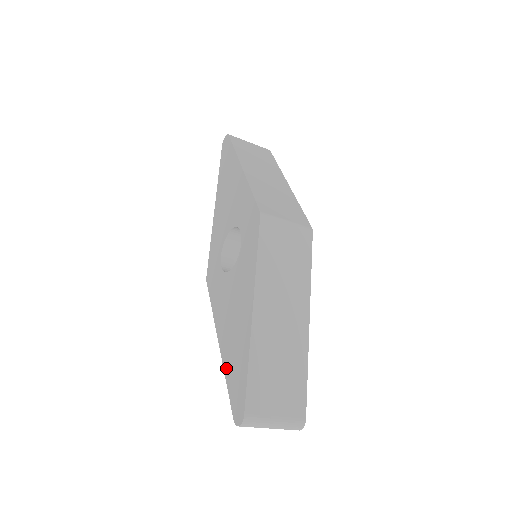
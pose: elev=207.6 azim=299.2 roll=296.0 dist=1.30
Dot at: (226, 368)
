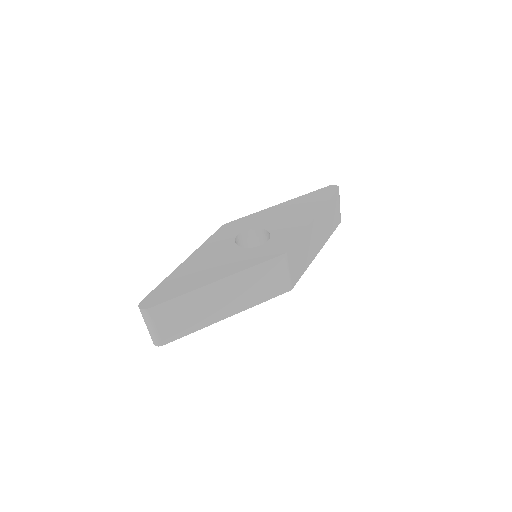
Dot at: (170, 277)
